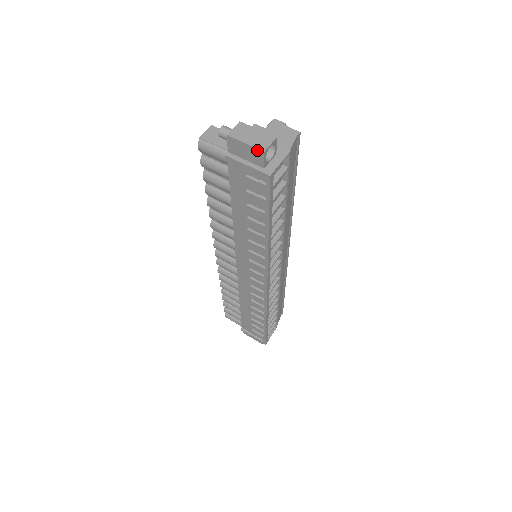
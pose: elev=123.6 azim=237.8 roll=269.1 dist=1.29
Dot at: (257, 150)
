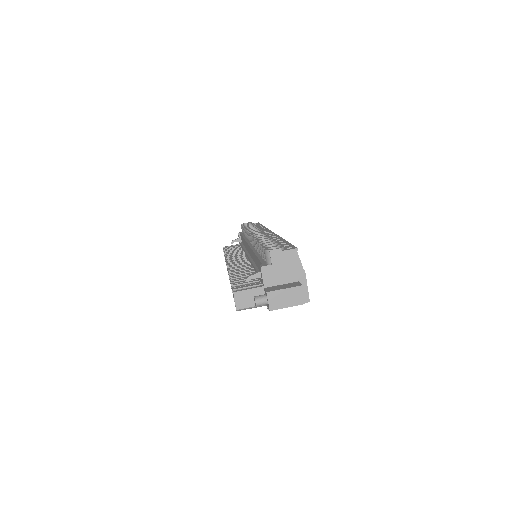
Dot at: occluded
